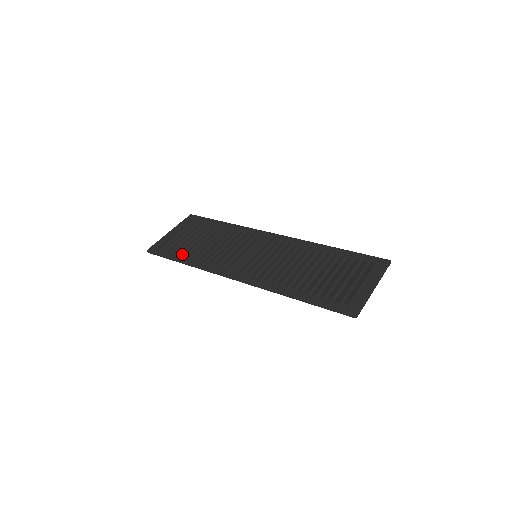
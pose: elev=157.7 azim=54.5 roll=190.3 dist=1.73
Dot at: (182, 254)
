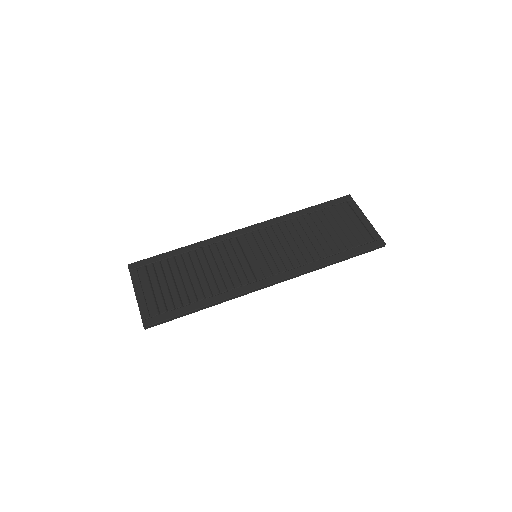
Dot at: (190, 303)
